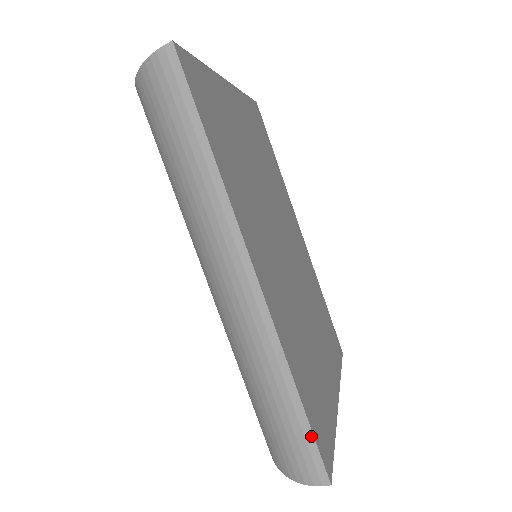
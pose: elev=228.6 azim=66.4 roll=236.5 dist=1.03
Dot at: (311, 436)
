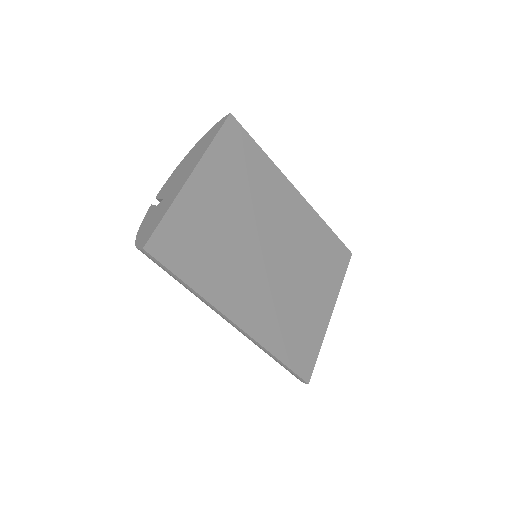
Dot at: (292, 371)
